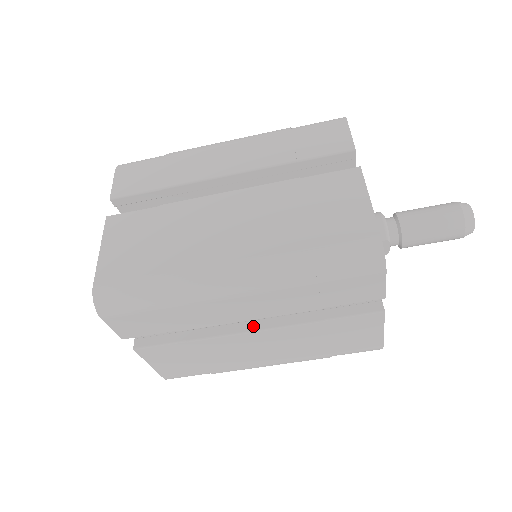
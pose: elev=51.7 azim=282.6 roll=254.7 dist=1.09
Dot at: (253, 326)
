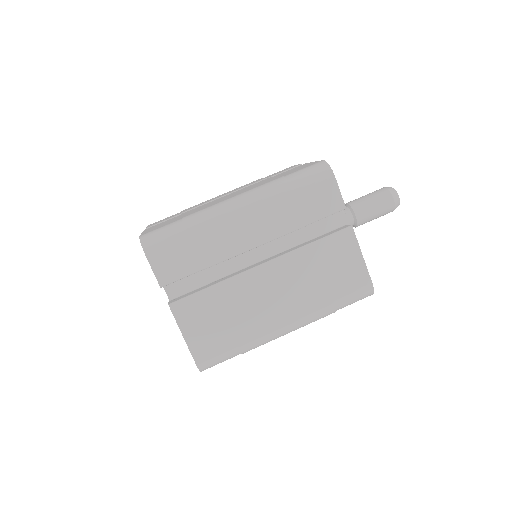
Dot at: (261, 263)
